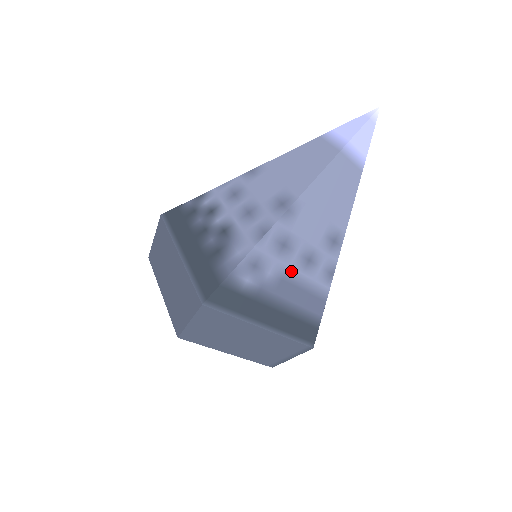
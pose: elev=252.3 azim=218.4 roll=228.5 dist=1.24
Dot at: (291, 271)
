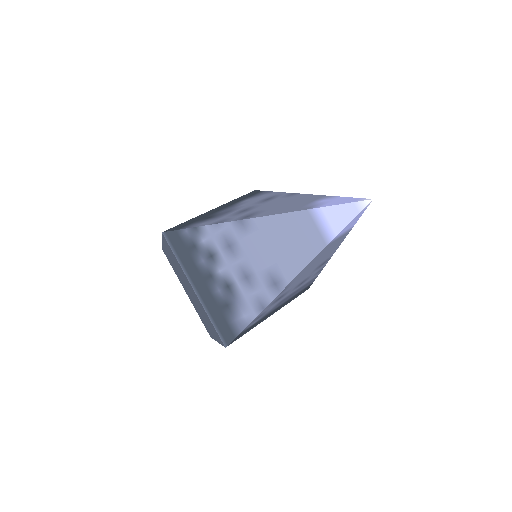
Dot at: (287, 296)
